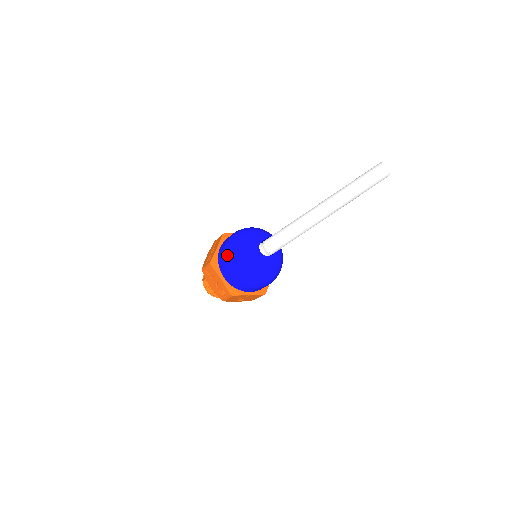
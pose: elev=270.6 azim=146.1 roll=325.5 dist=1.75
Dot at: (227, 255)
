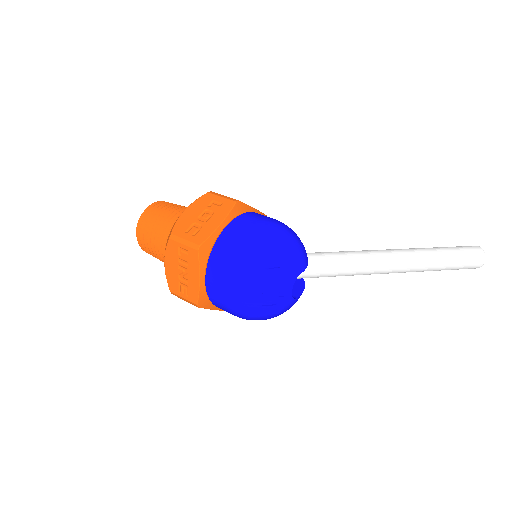
Dot at: (241, 263)
